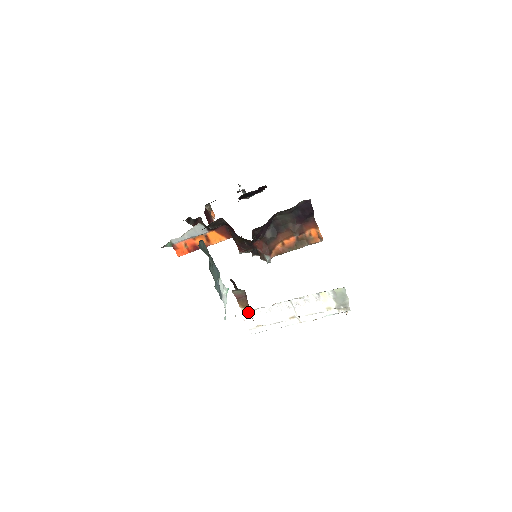
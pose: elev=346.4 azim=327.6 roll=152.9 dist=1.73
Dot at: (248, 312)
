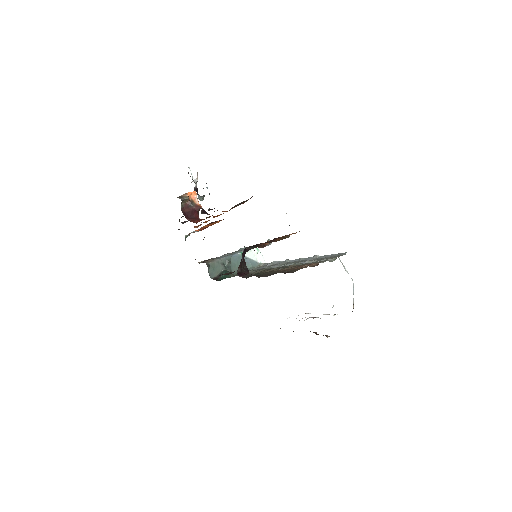
Dot at: occluded
